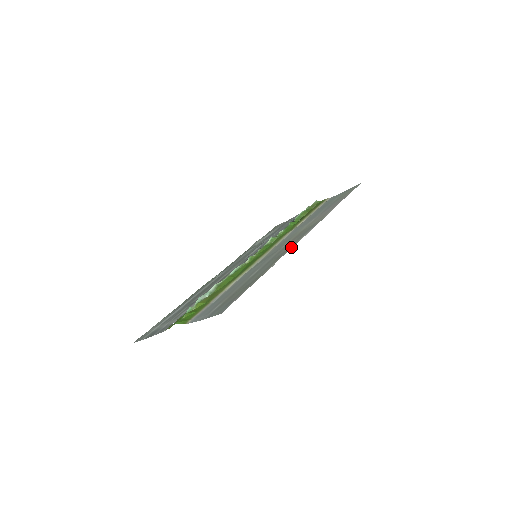
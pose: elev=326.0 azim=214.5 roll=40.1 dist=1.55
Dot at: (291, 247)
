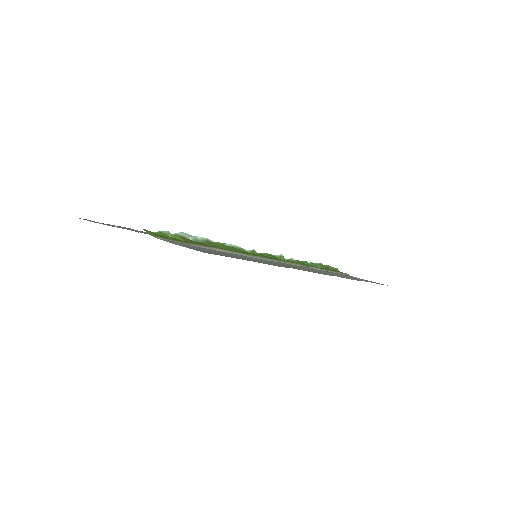
Dot at: occluded
